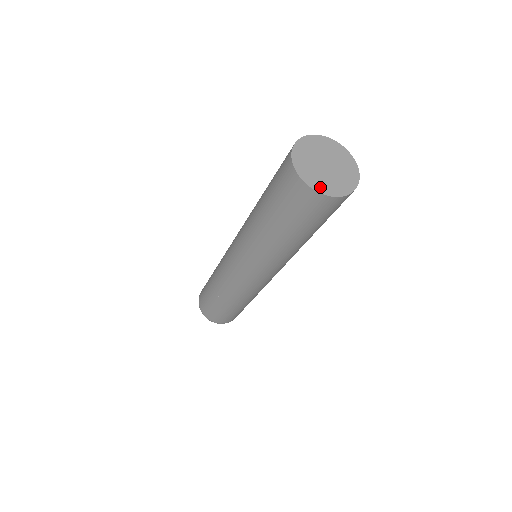
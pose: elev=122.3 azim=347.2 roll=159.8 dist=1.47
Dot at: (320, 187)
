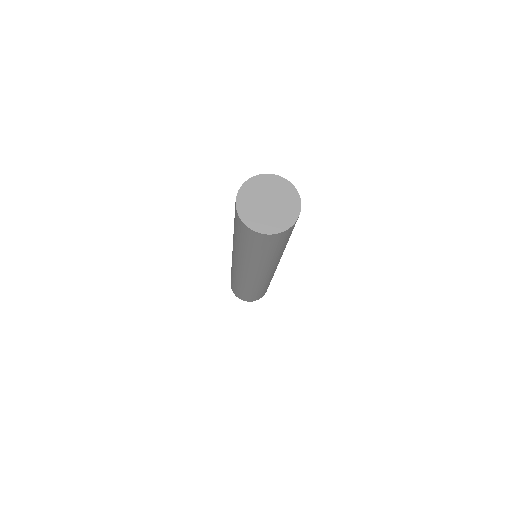
Dot at: (247, 217)
